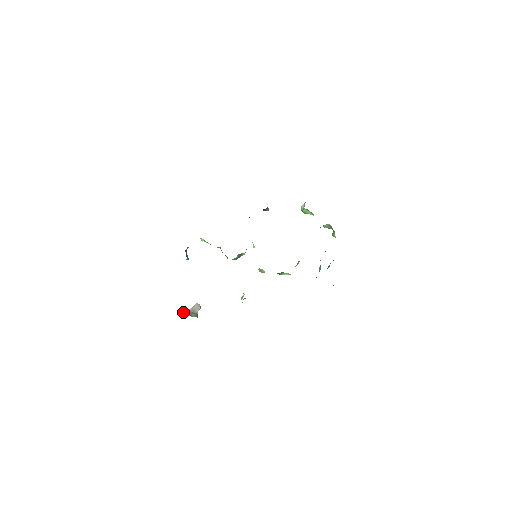
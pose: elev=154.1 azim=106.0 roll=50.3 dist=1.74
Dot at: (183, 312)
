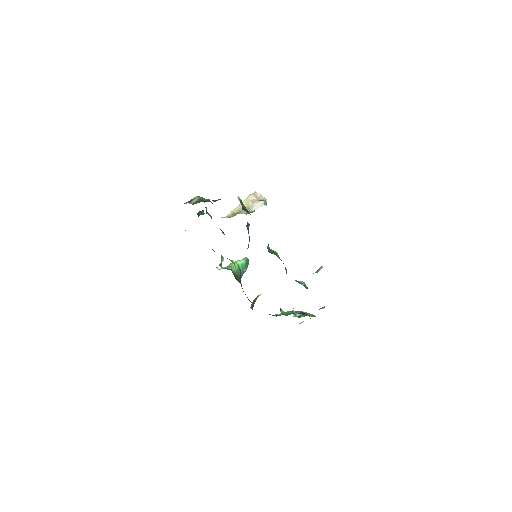
Dot at: (250, 197)
